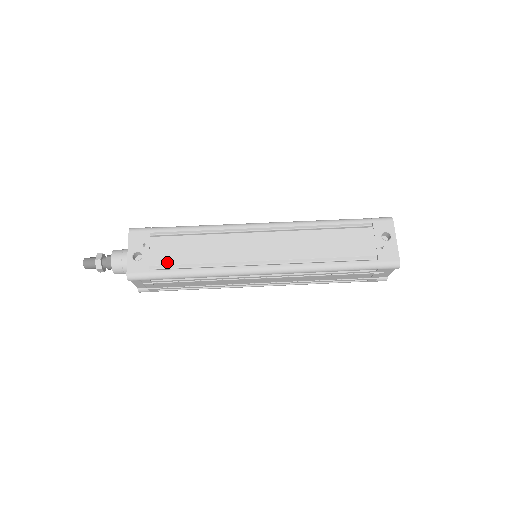
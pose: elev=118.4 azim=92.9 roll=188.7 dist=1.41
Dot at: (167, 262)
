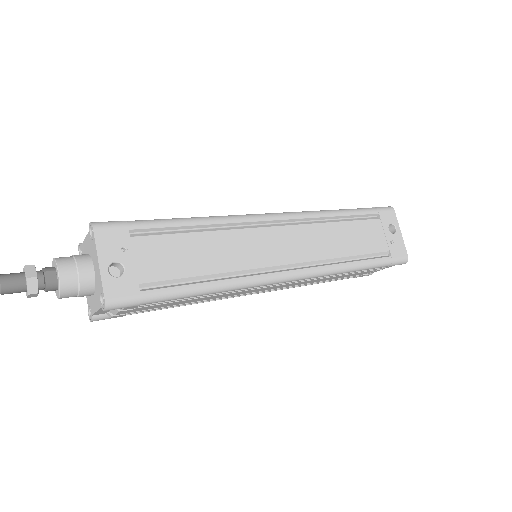
Dot at: (165, 276)
